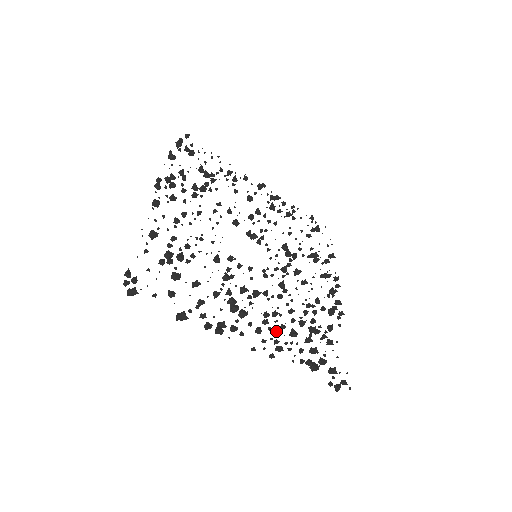
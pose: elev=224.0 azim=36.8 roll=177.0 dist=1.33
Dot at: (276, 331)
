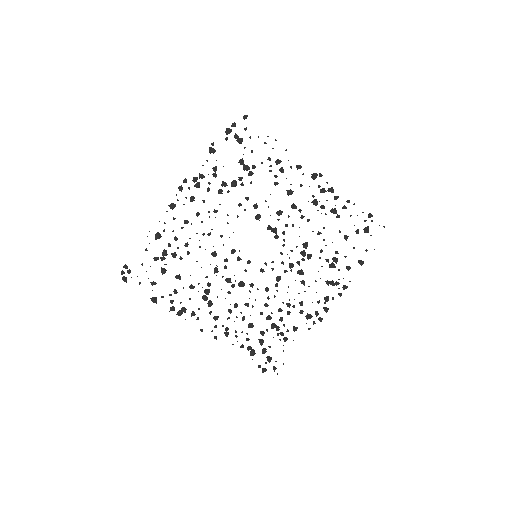
Dot at: (234, 321)
